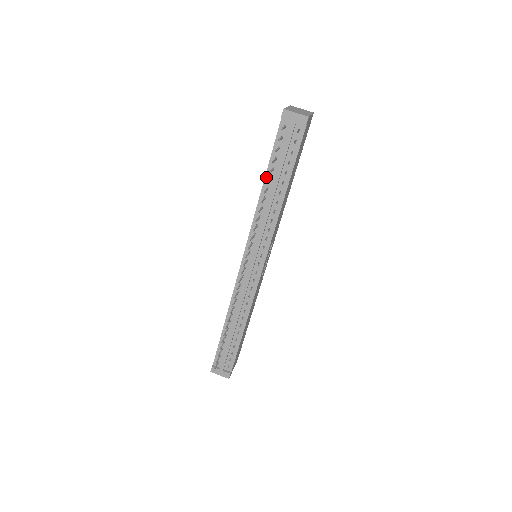
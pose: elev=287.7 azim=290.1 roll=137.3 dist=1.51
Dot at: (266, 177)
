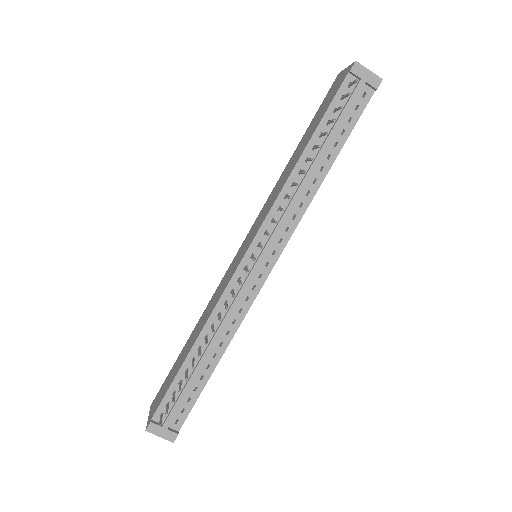
Dot at: (309, 144)
